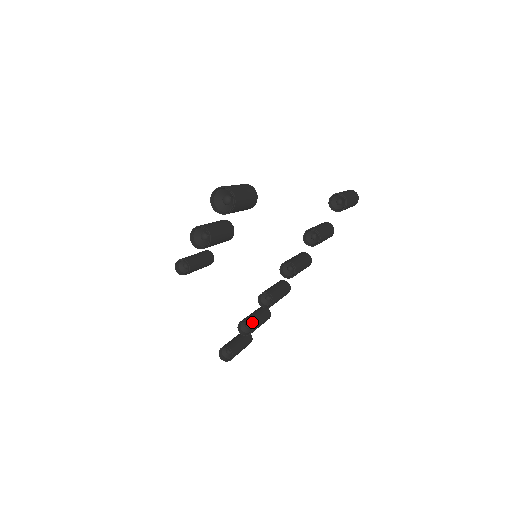
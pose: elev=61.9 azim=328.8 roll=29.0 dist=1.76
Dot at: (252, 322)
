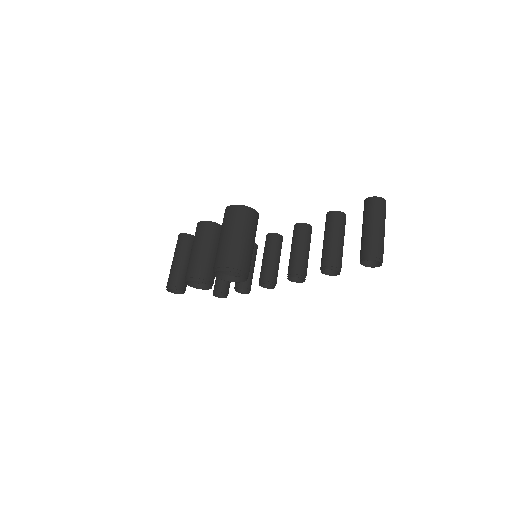
Dot at: (249, 285)
